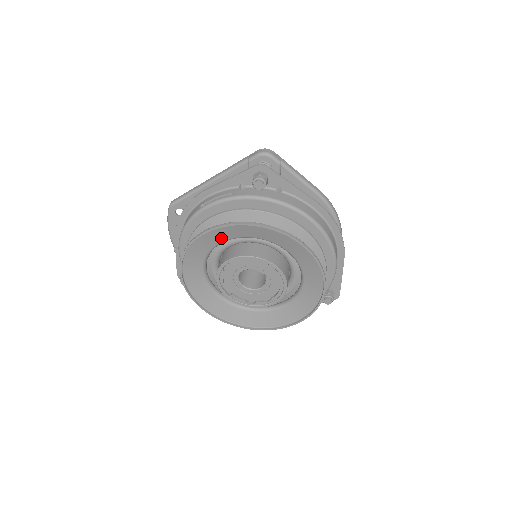
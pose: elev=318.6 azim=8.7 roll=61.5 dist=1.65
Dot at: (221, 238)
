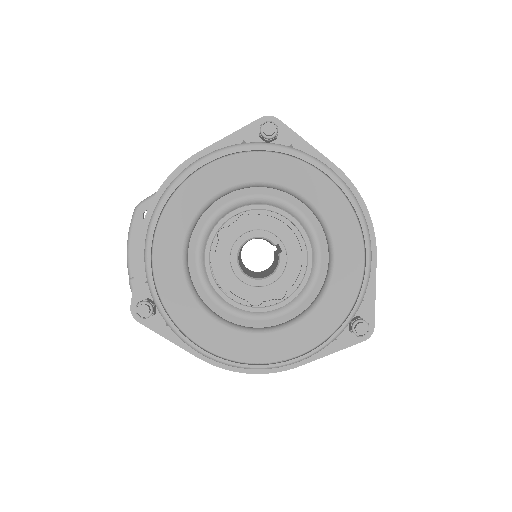
Dot at: (219, 184)
